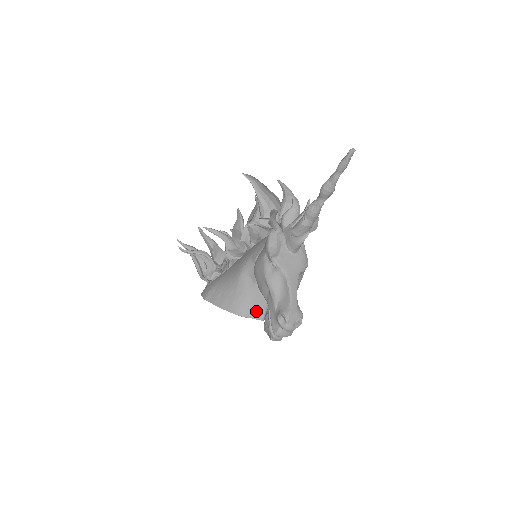
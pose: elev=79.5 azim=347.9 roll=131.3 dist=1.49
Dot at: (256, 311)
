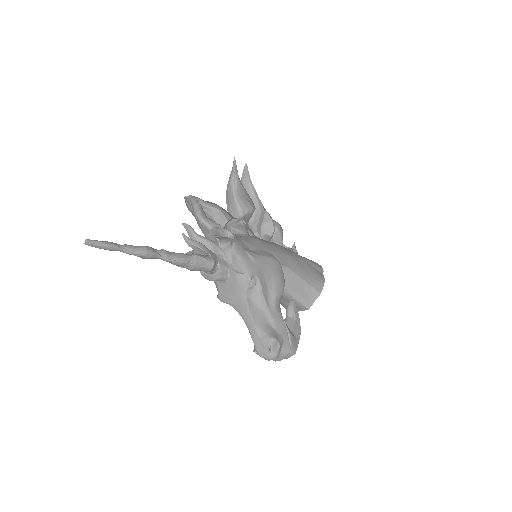
Dot at: occluded
